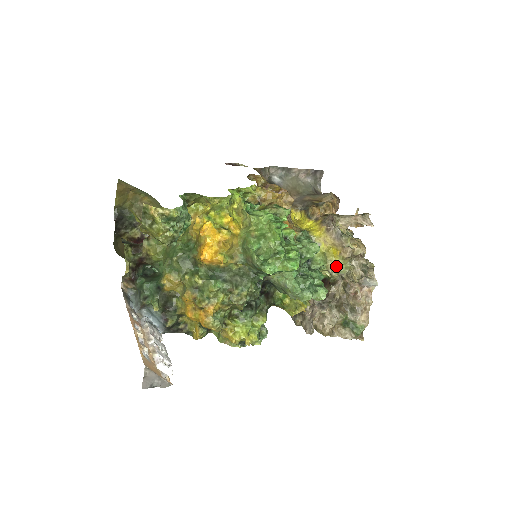
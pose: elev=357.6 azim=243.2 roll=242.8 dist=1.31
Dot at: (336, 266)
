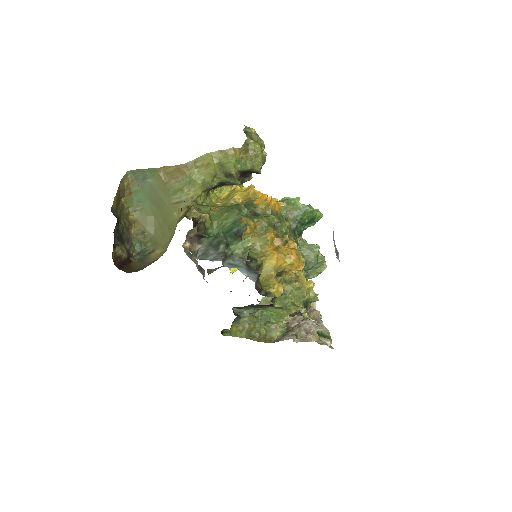
Dot at: occluded
